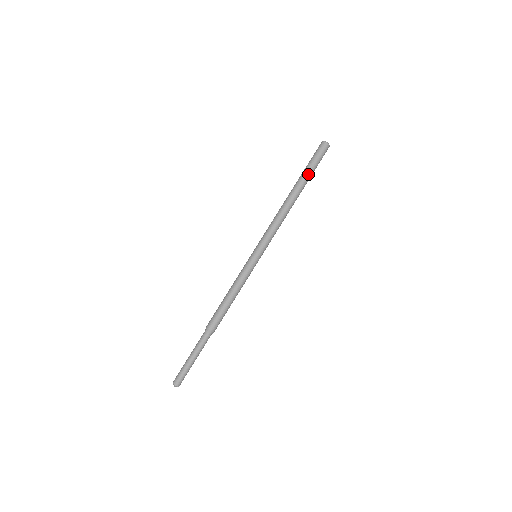
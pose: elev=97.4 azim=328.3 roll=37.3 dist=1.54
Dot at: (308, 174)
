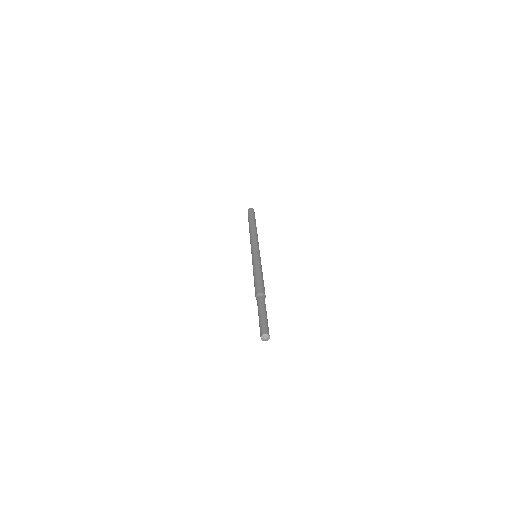
Dot at: (251, 219)
